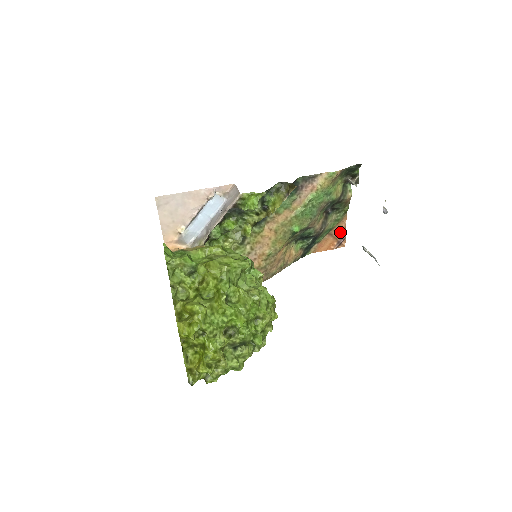
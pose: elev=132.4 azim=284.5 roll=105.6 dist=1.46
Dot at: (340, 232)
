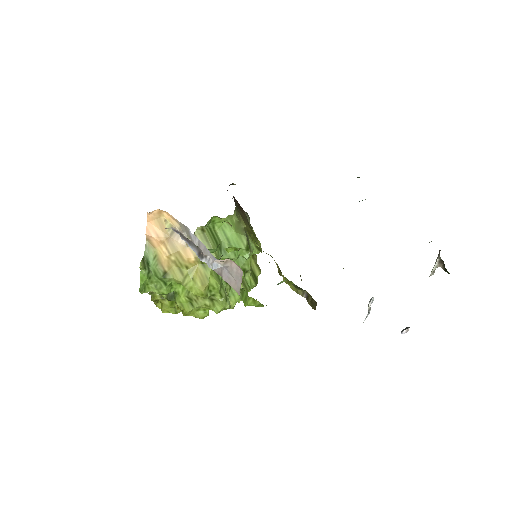
Dot at: occluded
